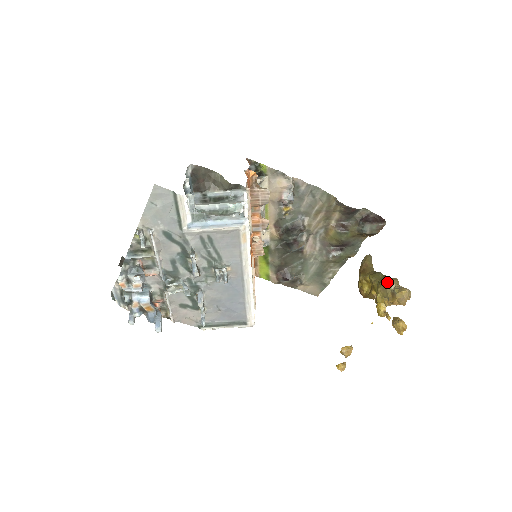
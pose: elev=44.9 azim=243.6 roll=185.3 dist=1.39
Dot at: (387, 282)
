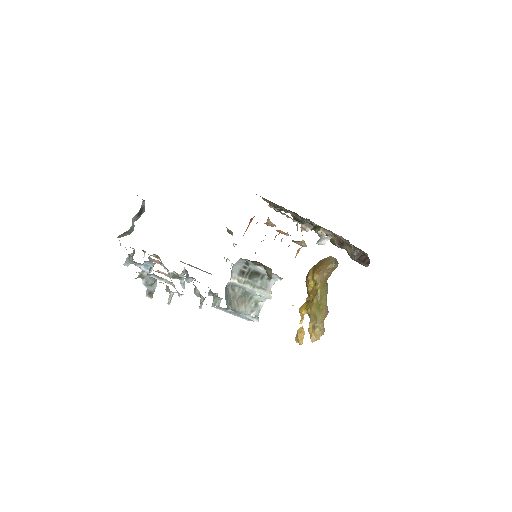
Dot at: (319, 320)
